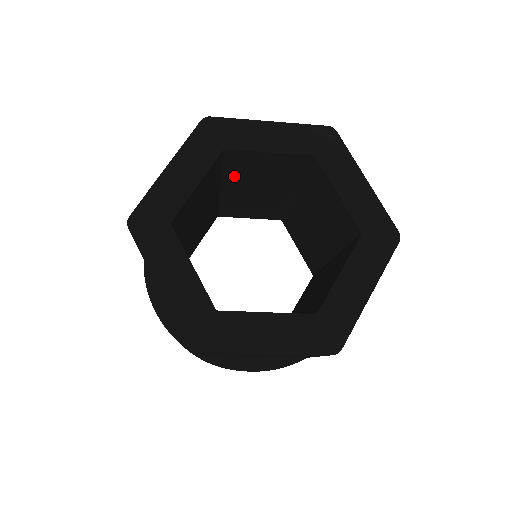
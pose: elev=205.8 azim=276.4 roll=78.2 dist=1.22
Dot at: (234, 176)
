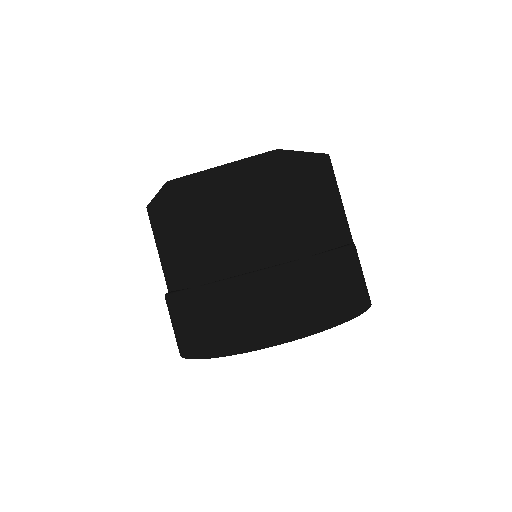
Dot at: occluded
